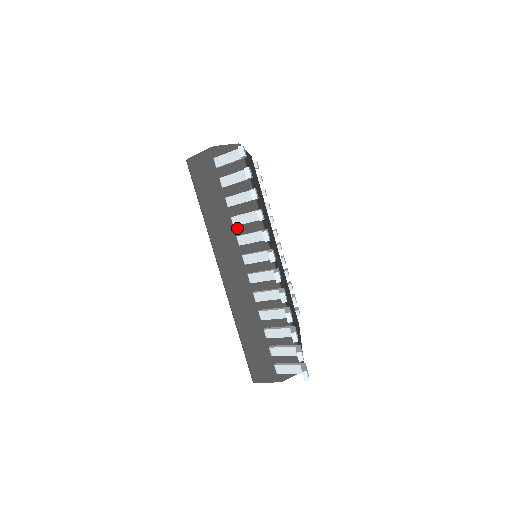
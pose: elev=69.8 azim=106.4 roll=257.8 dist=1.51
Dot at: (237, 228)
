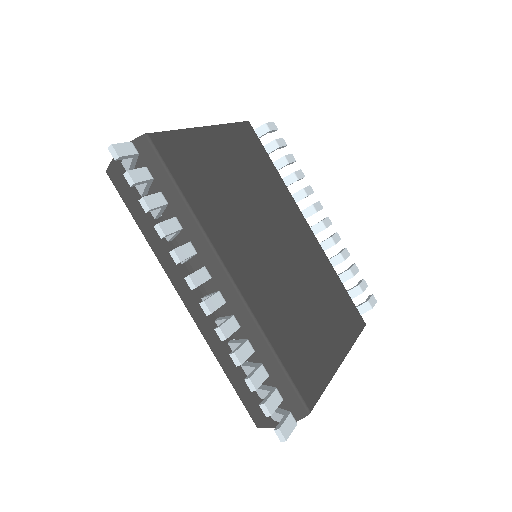
Dot at: (175, 242)
